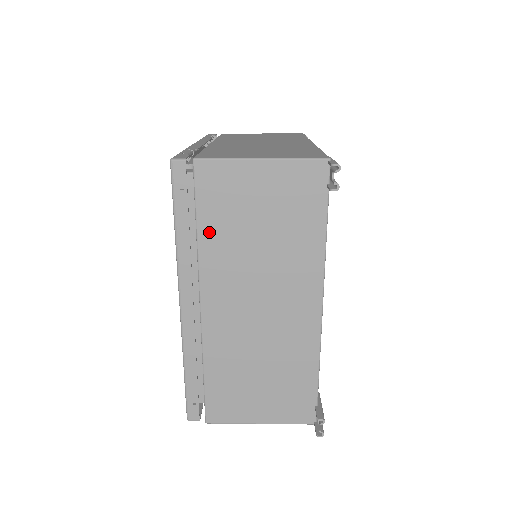
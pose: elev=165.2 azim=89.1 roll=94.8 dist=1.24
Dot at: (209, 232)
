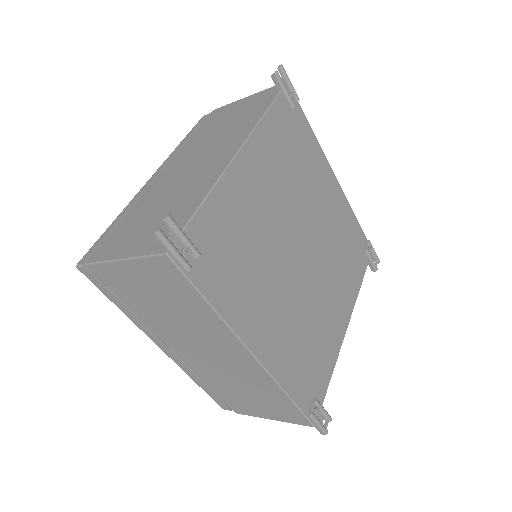
Dot at: (196, 136)
